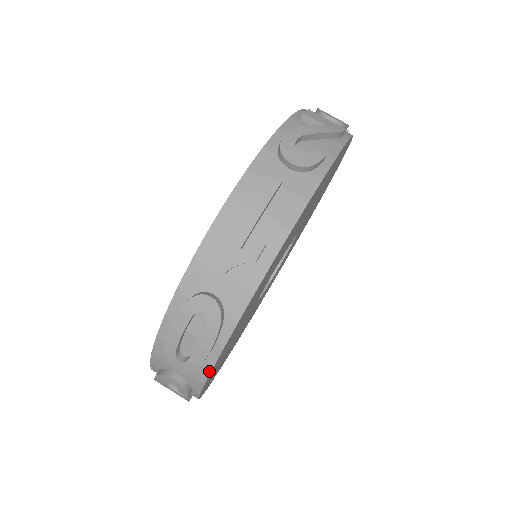
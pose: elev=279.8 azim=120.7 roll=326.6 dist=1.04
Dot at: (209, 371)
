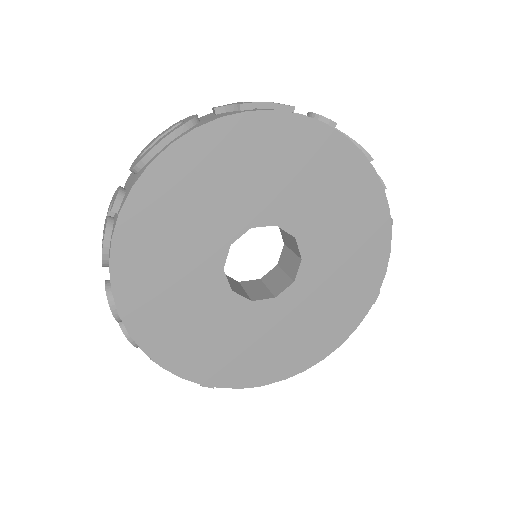
Dot at: (146, 167)
